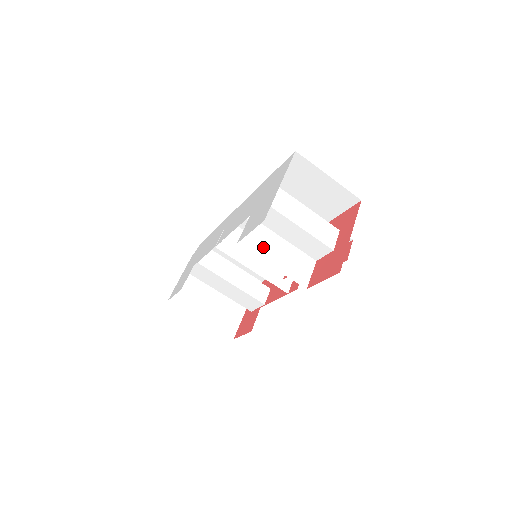
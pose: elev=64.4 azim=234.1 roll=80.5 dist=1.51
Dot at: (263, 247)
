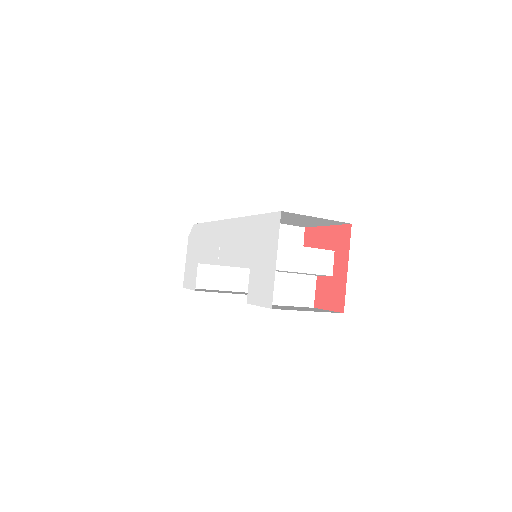
Dot at: occluded
